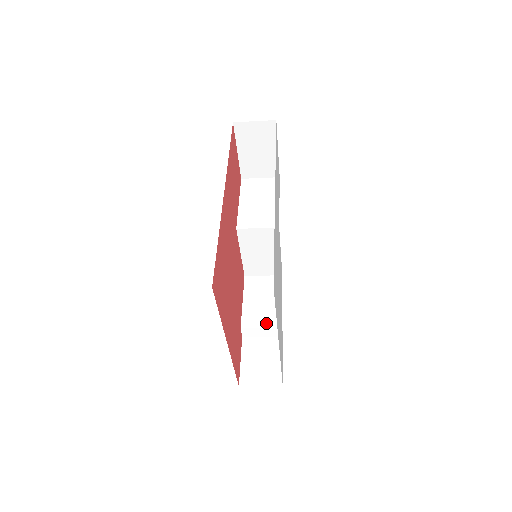
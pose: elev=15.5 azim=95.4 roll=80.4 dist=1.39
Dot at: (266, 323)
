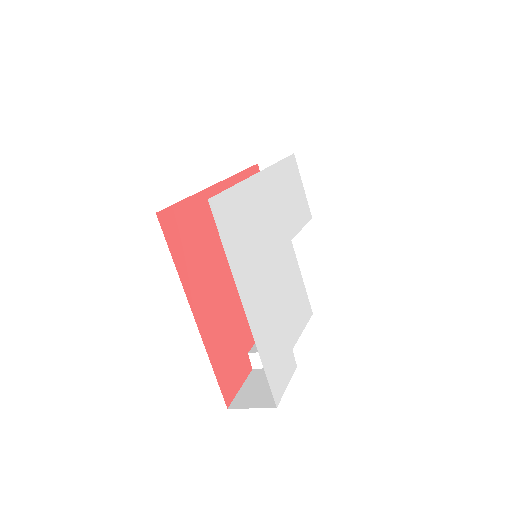
Dot at: occluded
